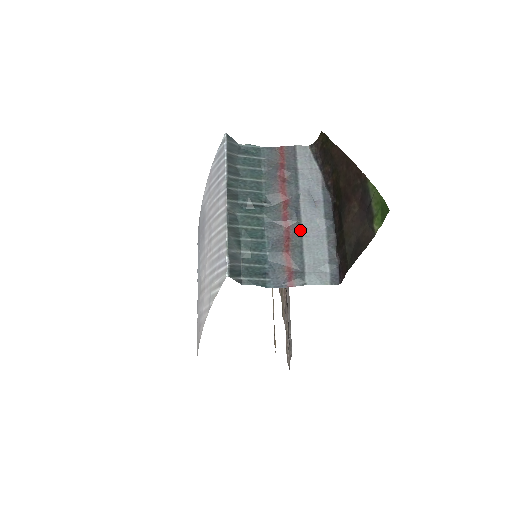
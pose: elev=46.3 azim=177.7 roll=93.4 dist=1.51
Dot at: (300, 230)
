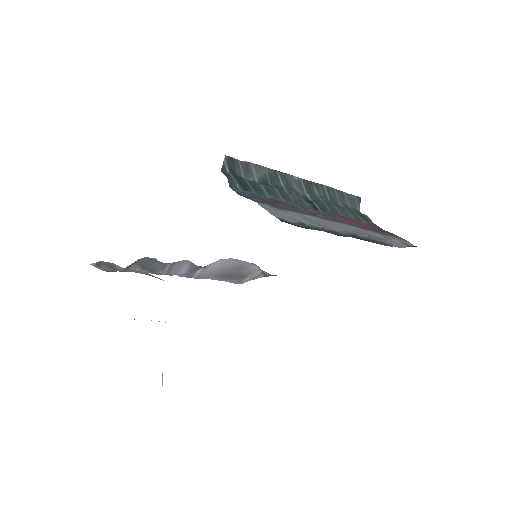
Dot at: (319, 217)
